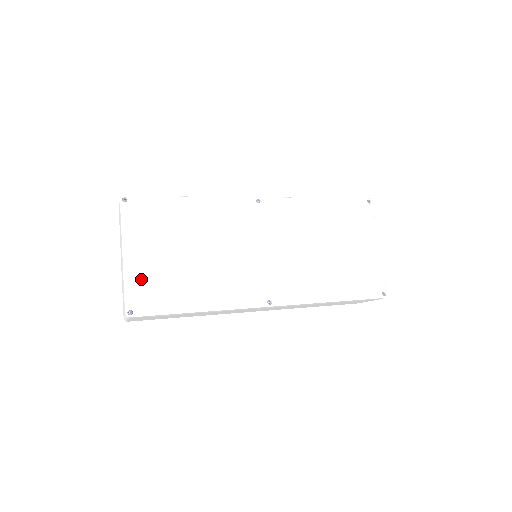
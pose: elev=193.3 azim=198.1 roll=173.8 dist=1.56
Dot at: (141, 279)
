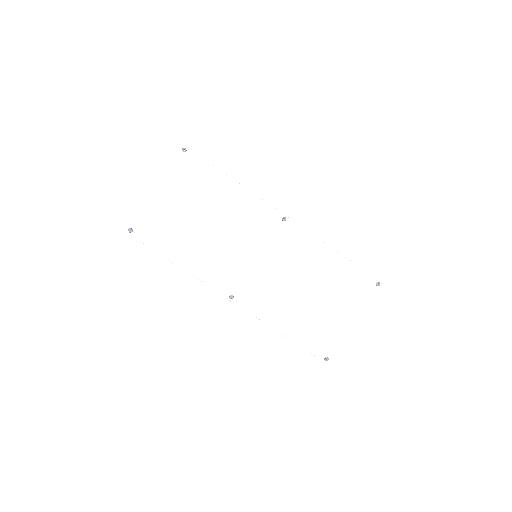
Dot at: (154, 214)
